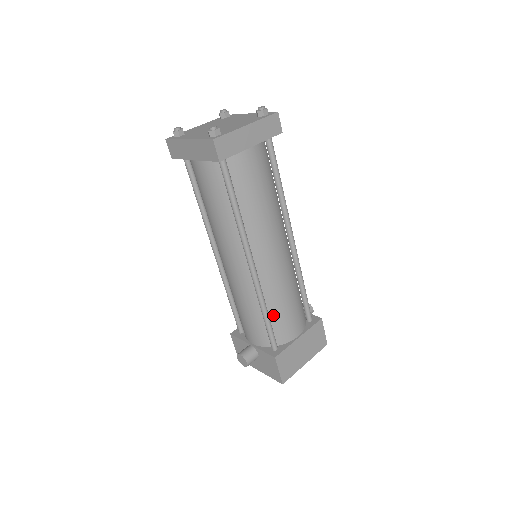
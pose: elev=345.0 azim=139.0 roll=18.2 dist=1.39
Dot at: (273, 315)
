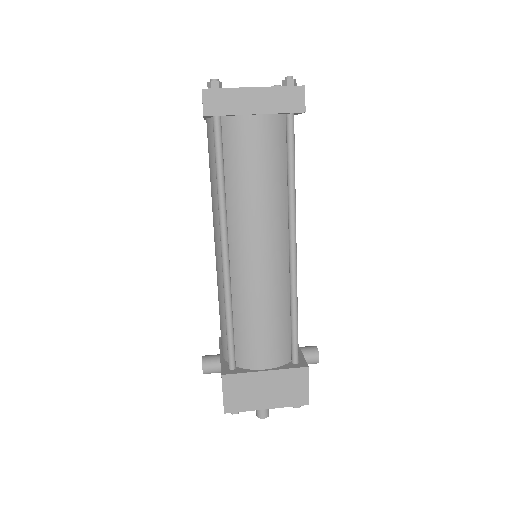
Dot at: (239, 326)
